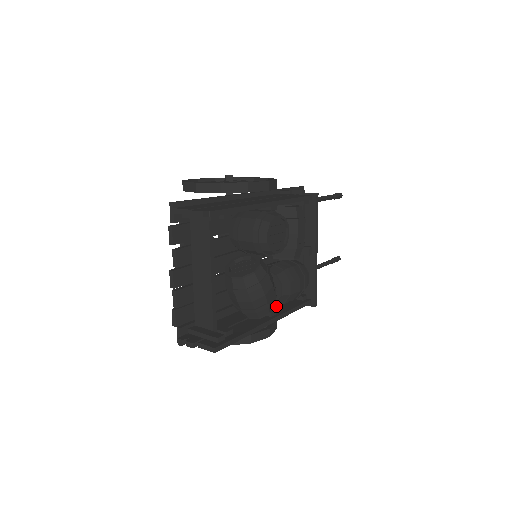
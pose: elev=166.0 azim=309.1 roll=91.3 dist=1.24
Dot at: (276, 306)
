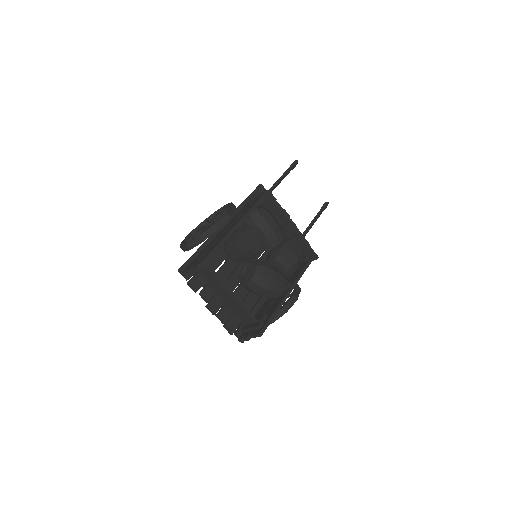
Dot at: (291, 277)
